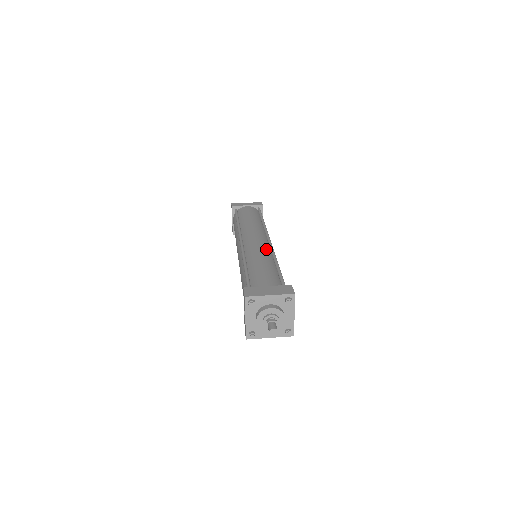
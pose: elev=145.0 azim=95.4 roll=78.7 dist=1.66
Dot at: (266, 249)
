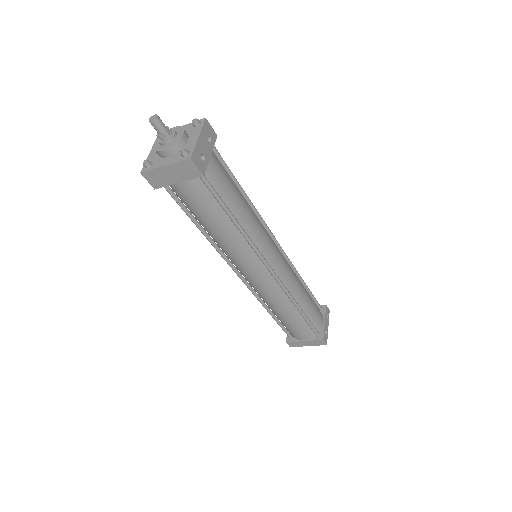
Dot at: occluded
